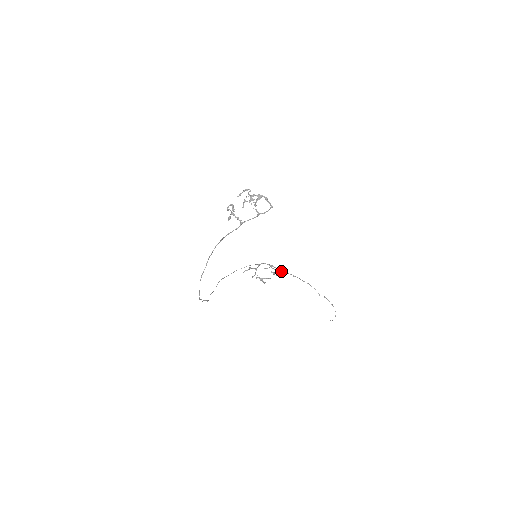
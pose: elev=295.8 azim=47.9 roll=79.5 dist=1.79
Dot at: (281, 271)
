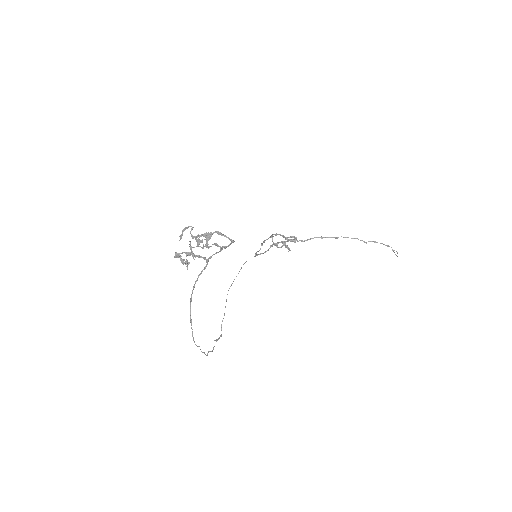
Dot at: (301, 241)
